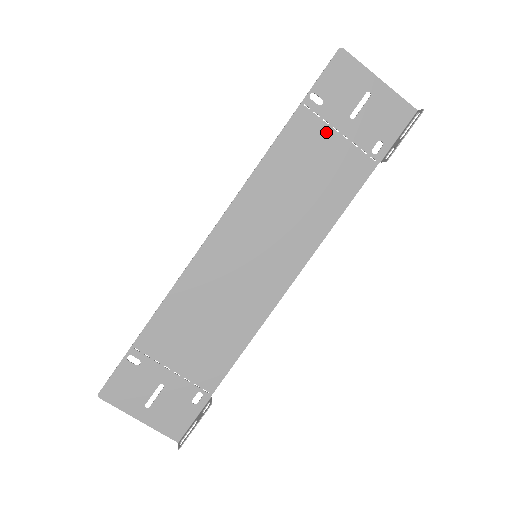
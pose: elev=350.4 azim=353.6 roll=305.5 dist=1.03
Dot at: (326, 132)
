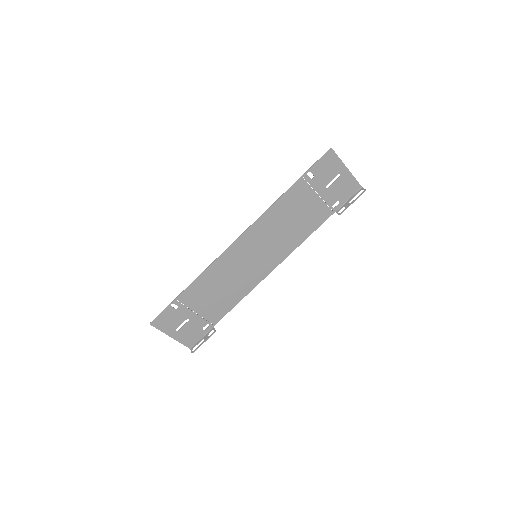
Dot at: (311, 194)
